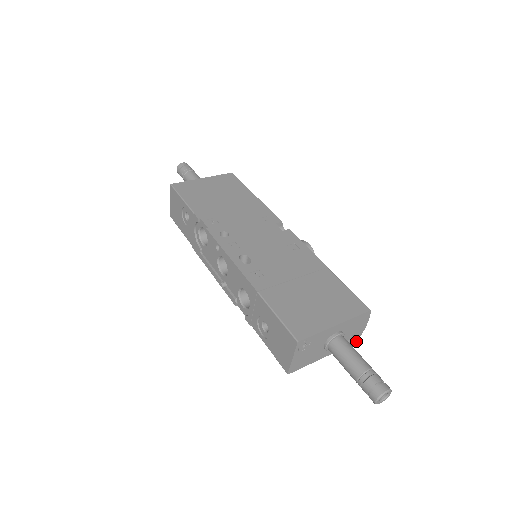
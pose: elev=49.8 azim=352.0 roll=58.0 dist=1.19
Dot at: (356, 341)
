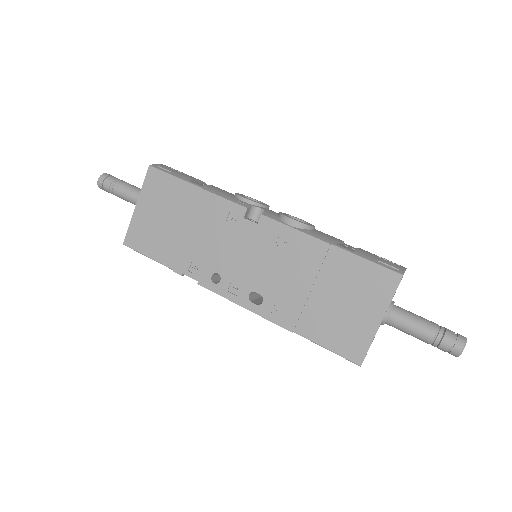
Dot at: occluded
